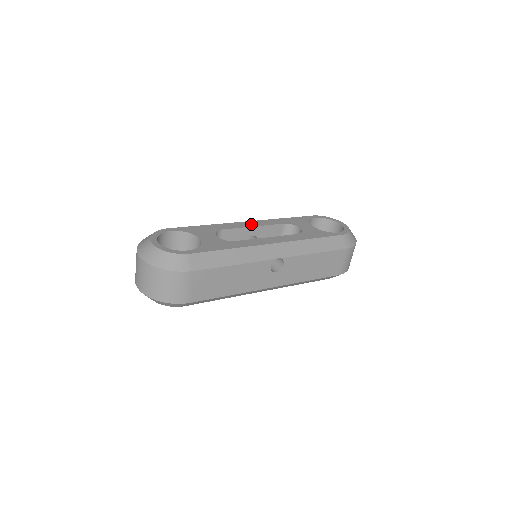
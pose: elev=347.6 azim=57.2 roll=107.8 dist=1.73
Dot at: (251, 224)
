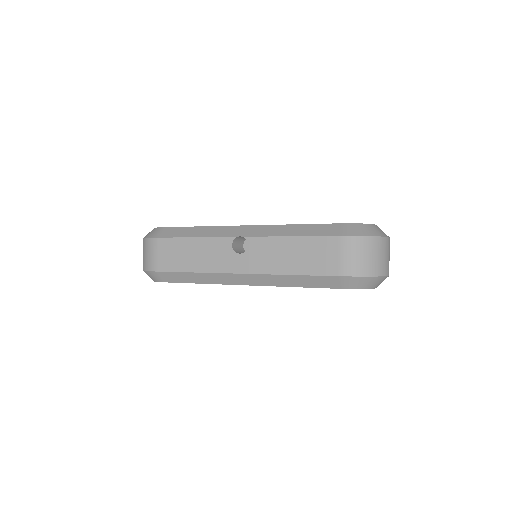
Dot at: occluded
